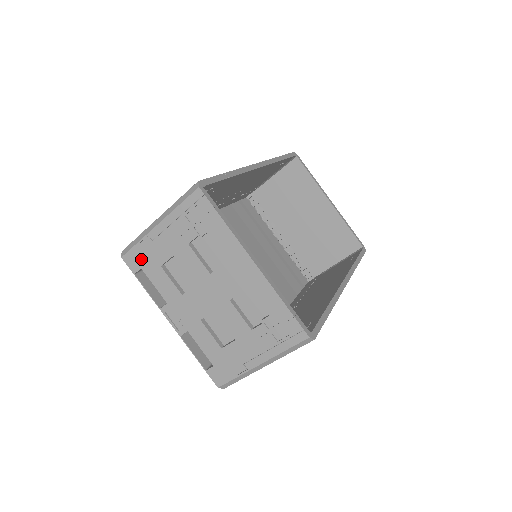
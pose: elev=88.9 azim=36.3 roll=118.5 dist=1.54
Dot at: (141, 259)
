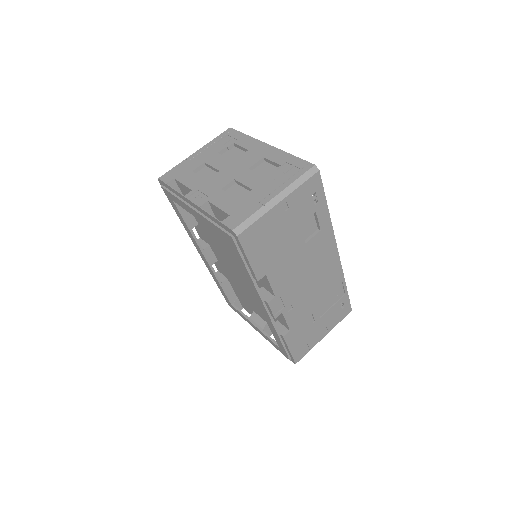
Dot at: (176, 173)
